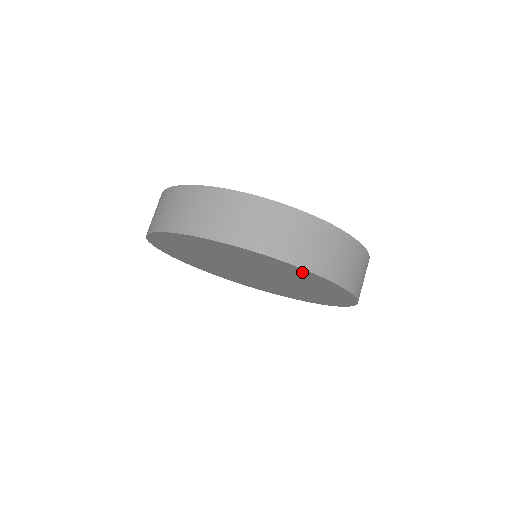
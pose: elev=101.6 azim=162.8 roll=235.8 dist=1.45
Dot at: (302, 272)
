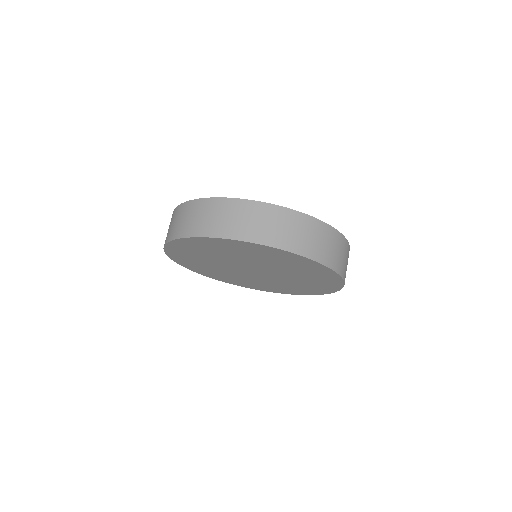
Dot at: (300, 259)
